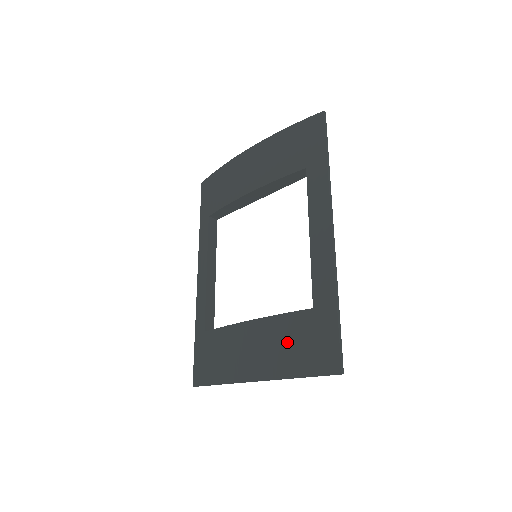
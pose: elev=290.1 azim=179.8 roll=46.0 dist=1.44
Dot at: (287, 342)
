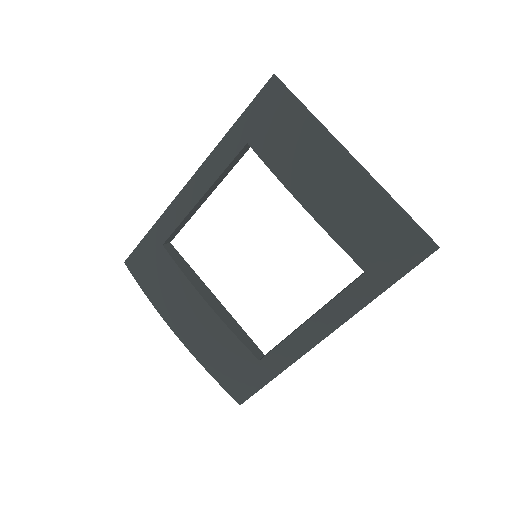
Dot at: (223, 354)
